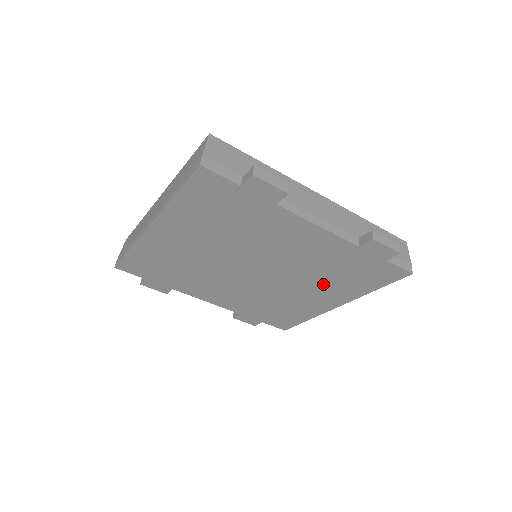
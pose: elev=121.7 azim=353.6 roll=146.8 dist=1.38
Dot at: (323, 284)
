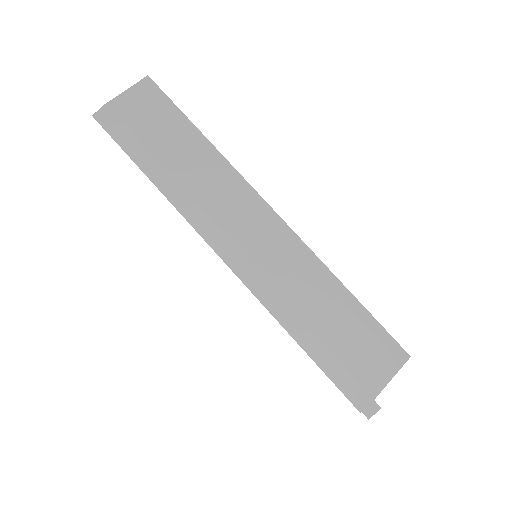
Dot at: occluded
